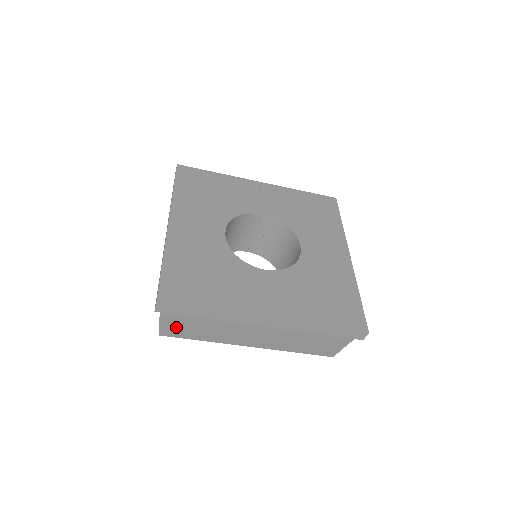
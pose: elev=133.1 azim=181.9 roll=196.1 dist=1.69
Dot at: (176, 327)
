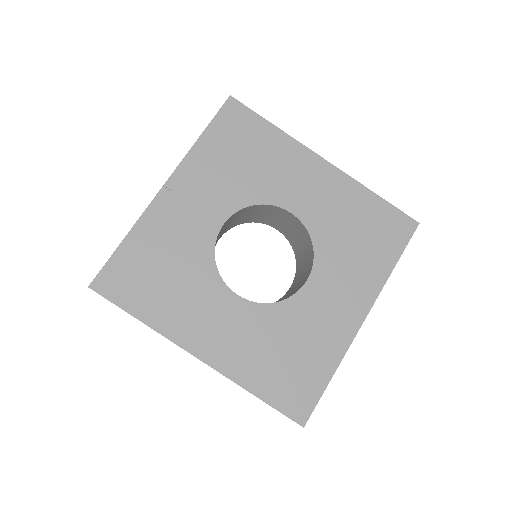
Dot at: occluded
